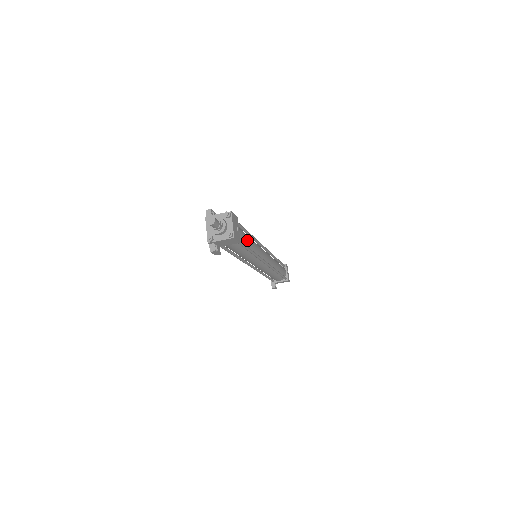
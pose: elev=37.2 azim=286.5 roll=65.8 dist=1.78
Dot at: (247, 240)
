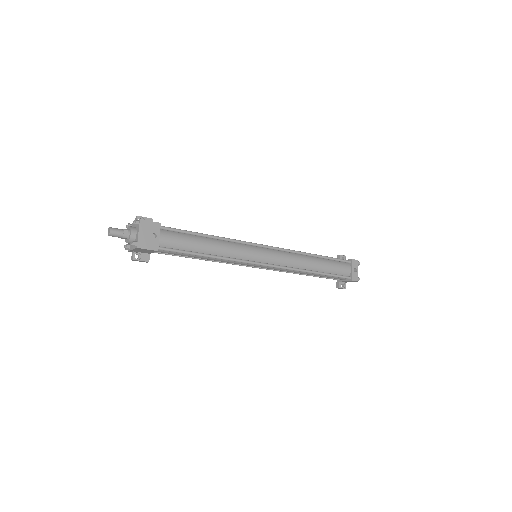
Dot at: (193, 244)
